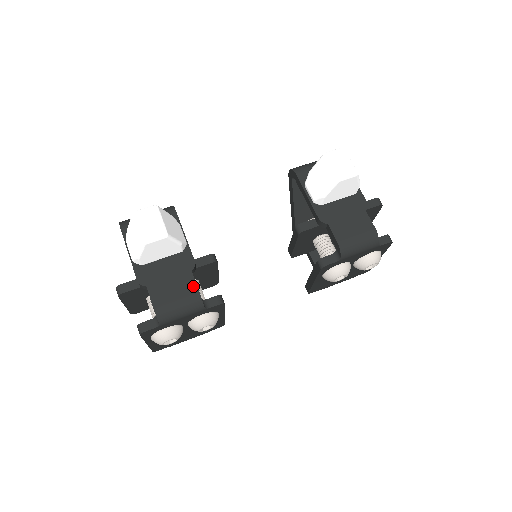
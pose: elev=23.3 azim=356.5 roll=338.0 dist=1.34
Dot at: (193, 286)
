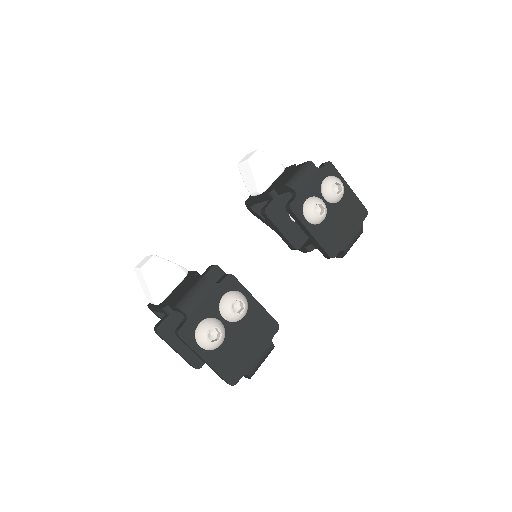
Dot at: (198, 277)
